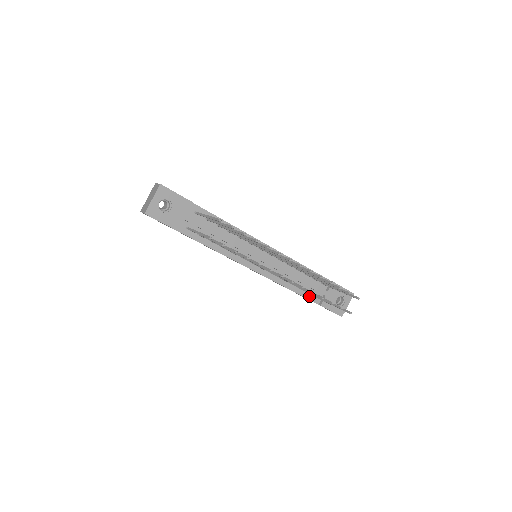
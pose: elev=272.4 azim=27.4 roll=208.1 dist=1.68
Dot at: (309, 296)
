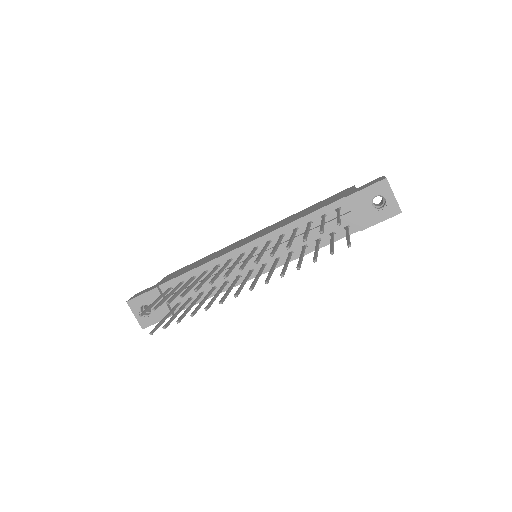
Dot at: (340, 235)
